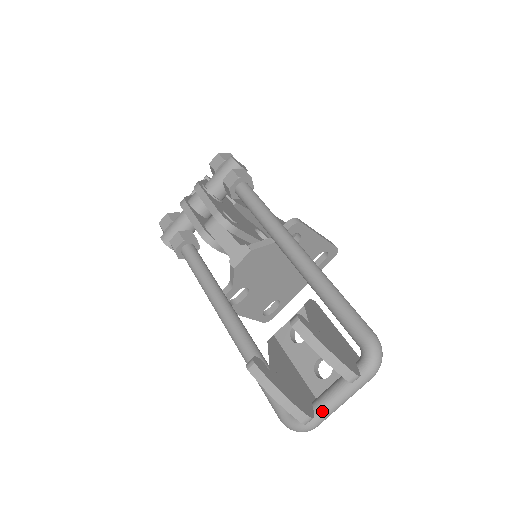
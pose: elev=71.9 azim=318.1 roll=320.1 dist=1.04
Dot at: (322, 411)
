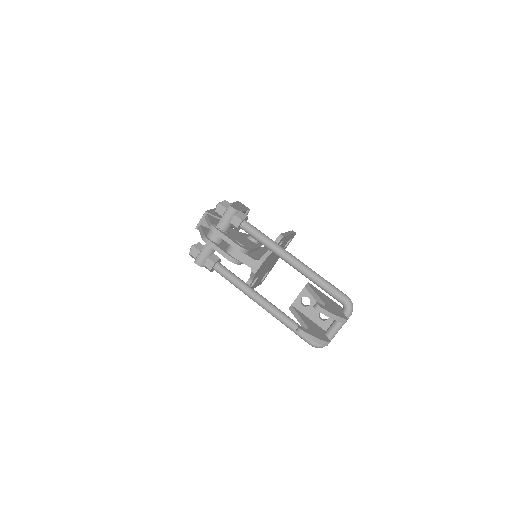
Dot at: (332, 337)
